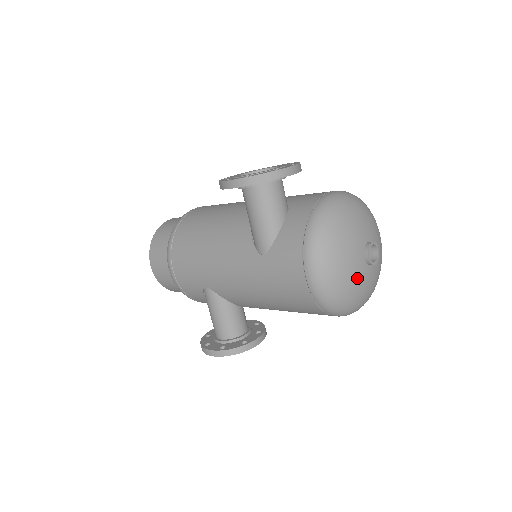
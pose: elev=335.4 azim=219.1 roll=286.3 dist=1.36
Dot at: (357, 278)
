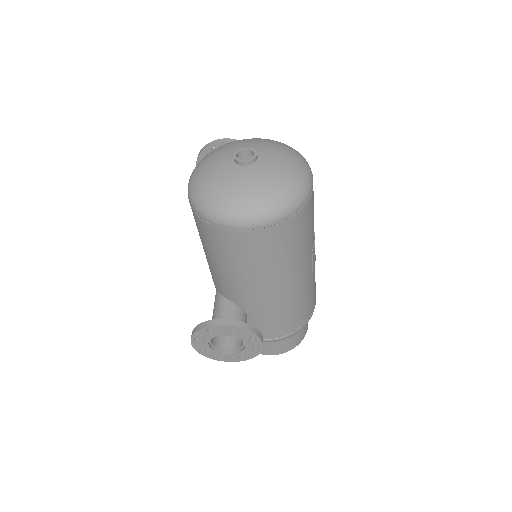
Dot at: (219, 174)
